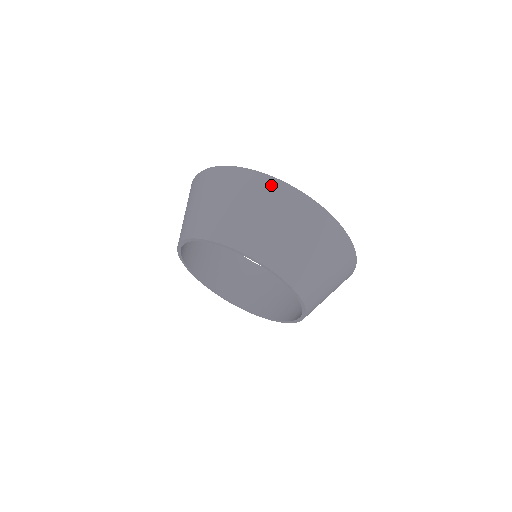
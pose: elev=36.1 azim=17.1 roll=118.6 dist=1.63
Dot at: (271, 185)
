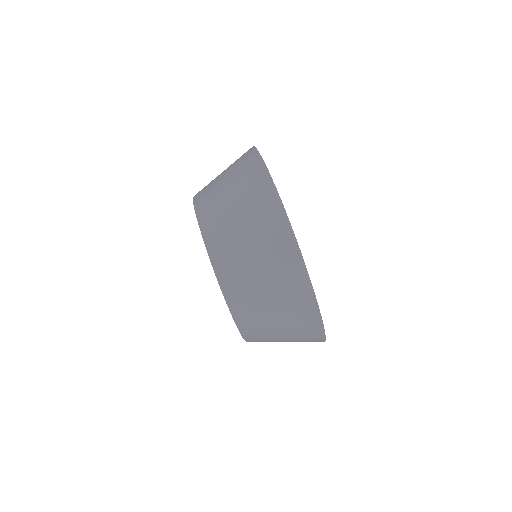
Dot at: (273, 207)
